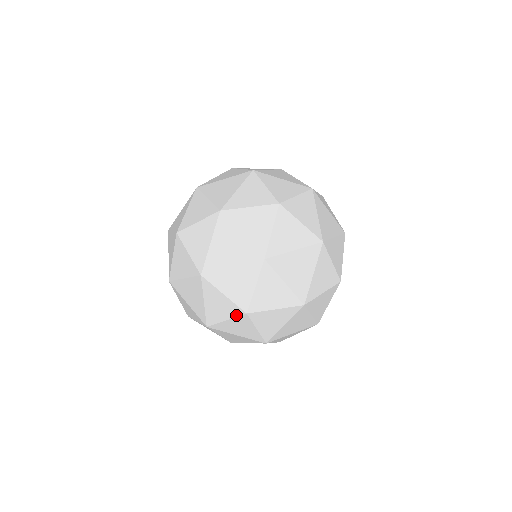
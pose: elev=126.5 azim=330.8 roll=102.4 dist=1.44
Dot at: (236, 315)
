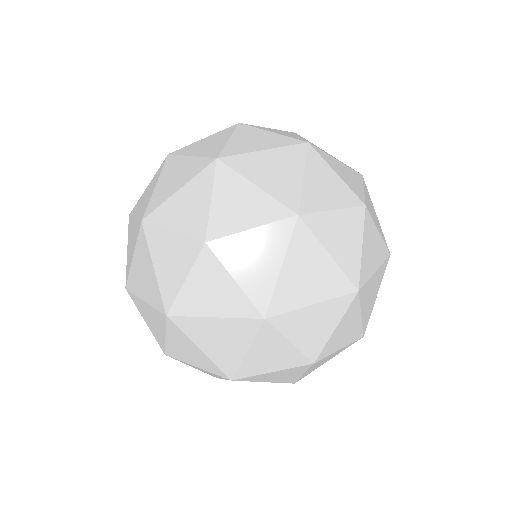
Dot at: (194, 258)
